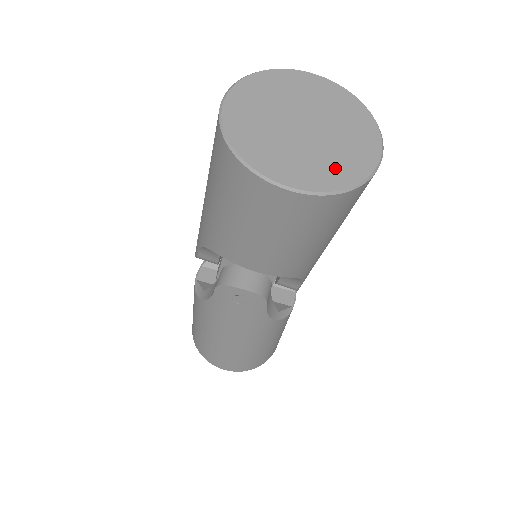
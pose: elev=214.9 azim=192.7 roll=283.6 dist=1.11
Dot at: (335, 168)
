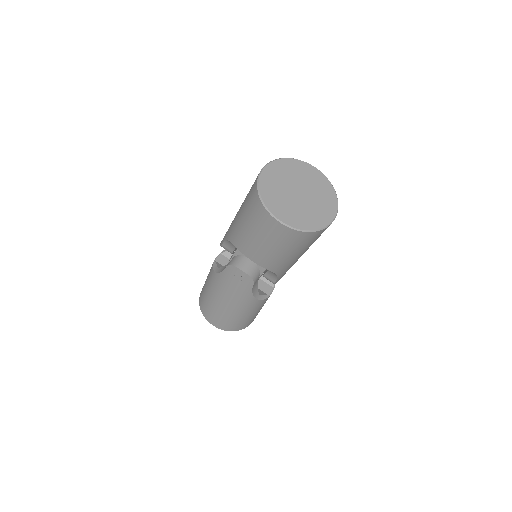
Dot at: (307, 219)
